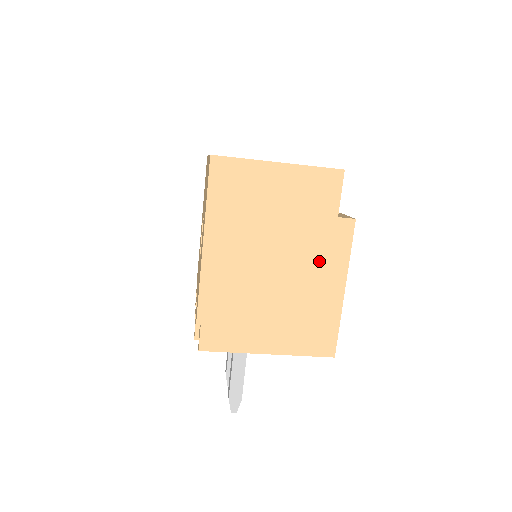
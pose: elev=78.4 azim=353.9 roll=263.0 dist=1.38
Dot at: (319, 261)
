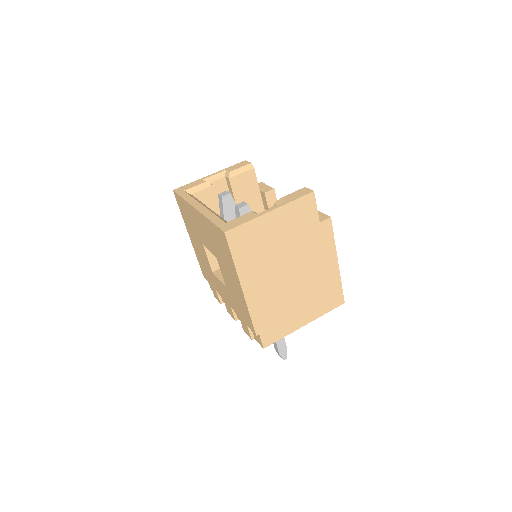
Dot at: (317, 255)
